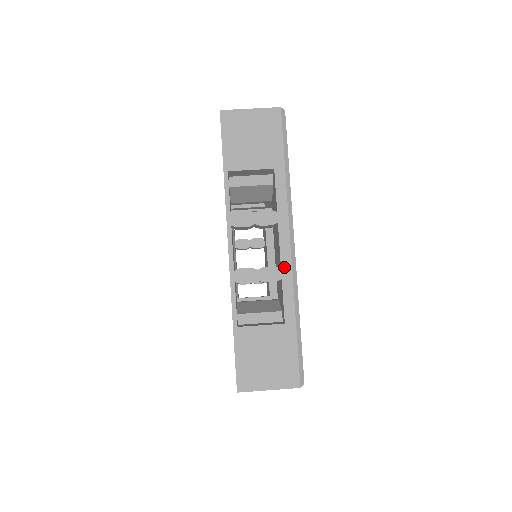
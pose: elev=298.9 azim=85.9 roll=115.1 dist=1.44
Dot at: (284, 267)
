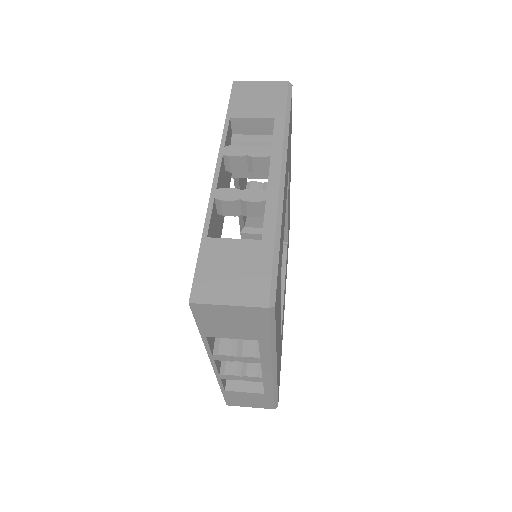
Dot at: (270, 190)
